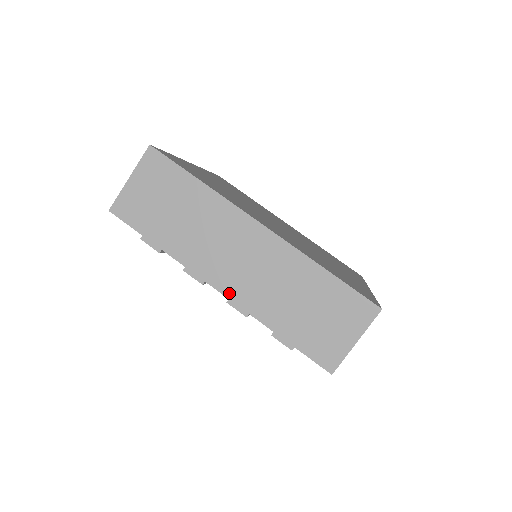
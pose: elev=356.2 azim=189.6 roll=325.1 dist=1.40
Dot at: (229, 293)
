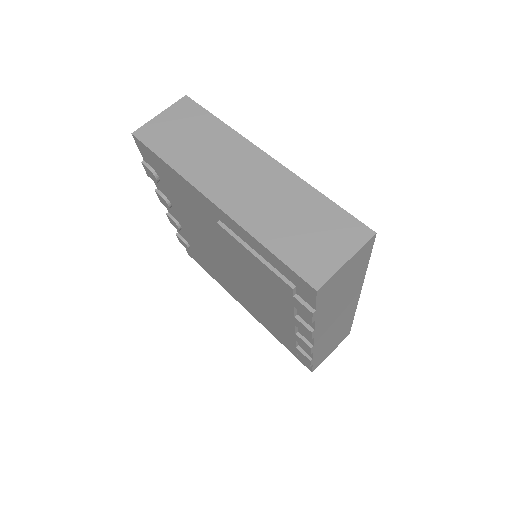
Dot at: (317, 342)
